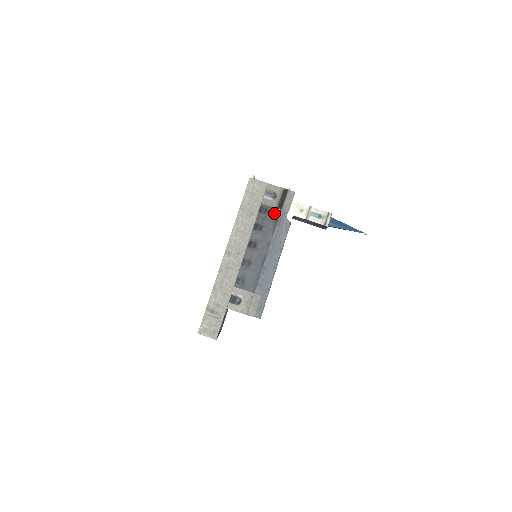
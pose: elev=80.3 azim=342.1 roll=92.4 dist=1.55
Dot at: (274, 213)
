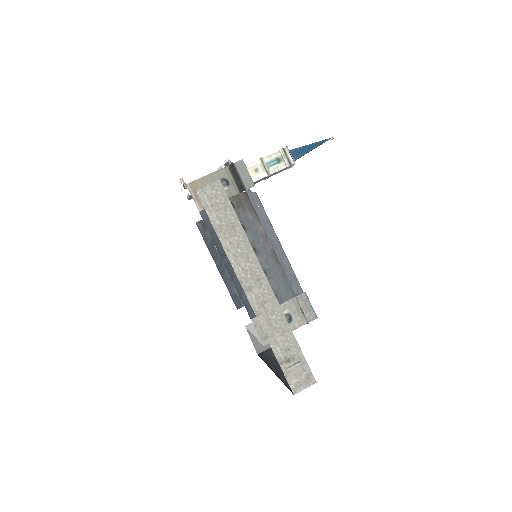
Dot at: (242, 200)
